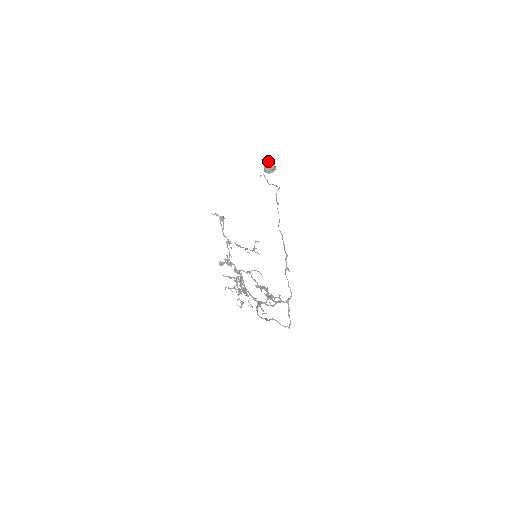
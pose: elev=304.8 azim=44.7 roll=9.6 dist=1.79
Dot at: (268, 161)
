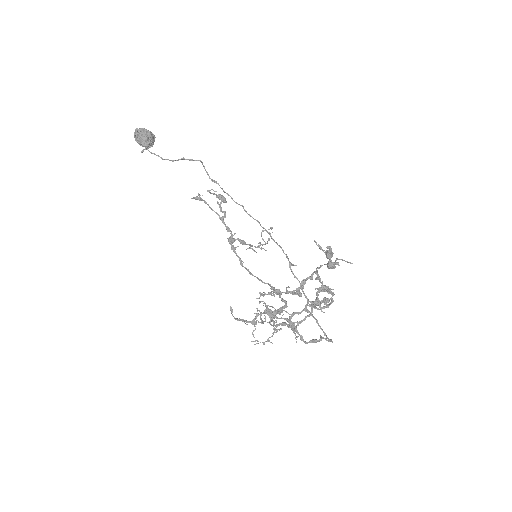
Dot at: (142, 129)
